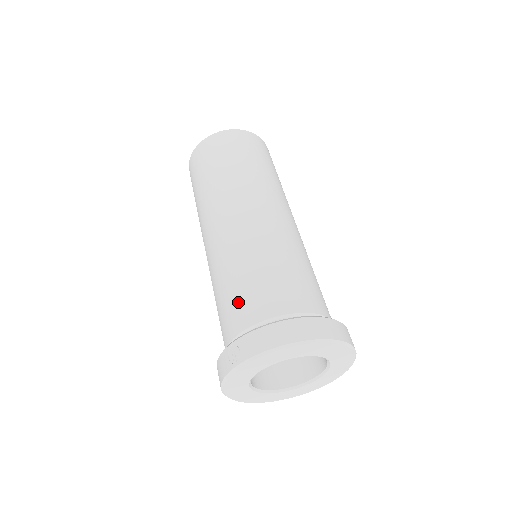
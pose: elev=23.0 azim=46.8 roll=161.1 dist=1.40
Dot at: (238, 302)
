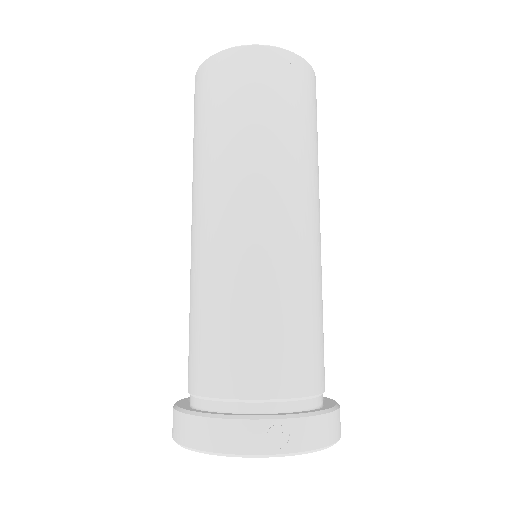
Dot at: (284, 355)
